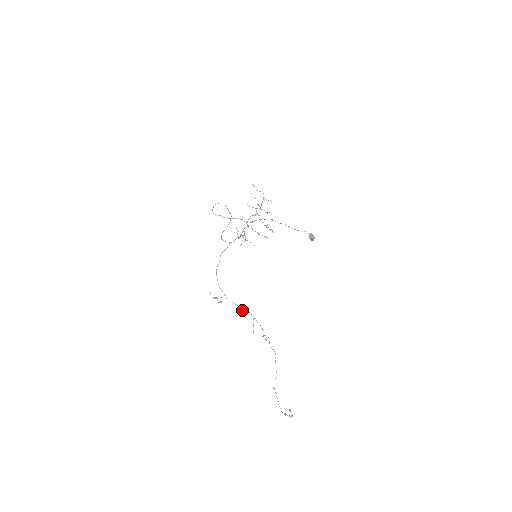
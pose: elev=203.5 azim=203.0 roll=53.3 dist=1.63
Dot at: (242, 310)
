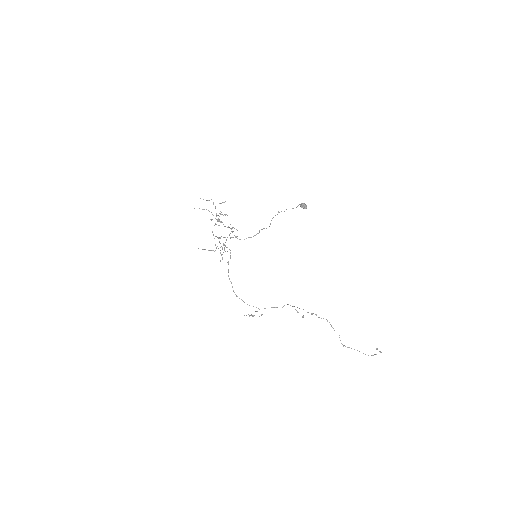
Dot at: occluded
